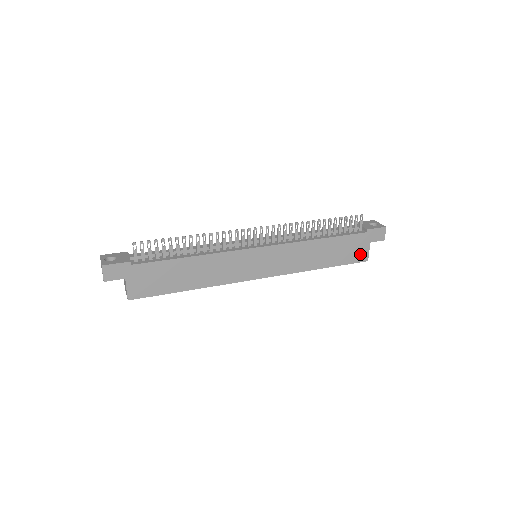
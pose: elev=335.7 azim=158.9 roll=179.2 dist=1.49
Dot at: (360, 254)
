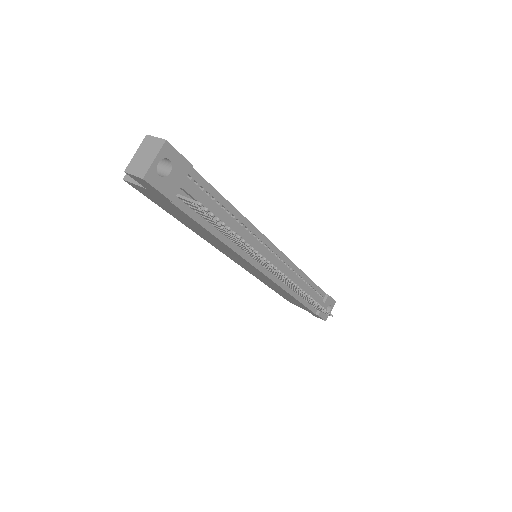
Dot at: (294, 303)
